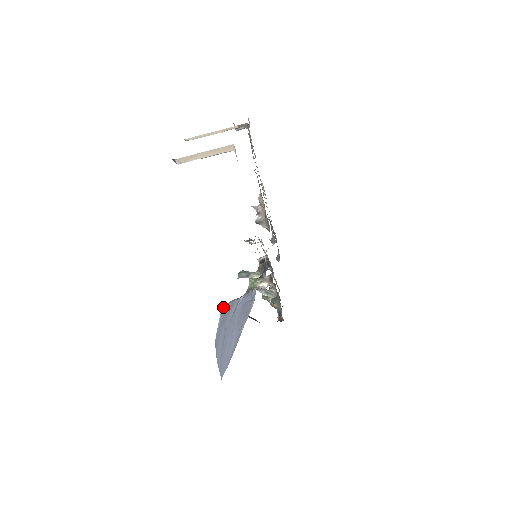
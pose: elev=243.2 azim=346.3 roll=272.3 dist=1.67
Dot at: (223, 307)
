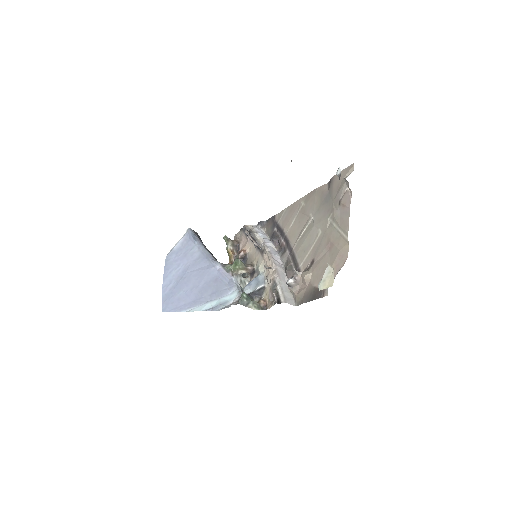
Dot at: (191, 238)
